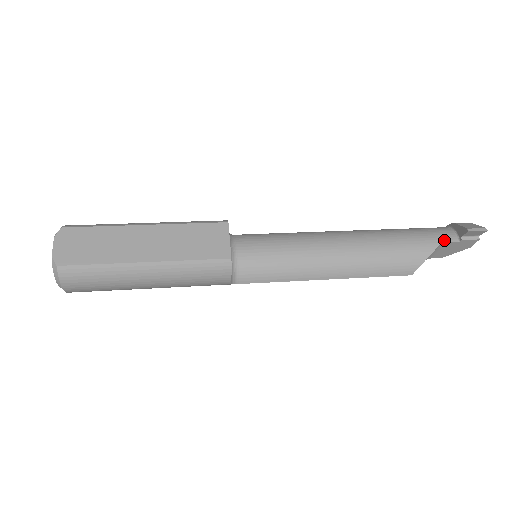
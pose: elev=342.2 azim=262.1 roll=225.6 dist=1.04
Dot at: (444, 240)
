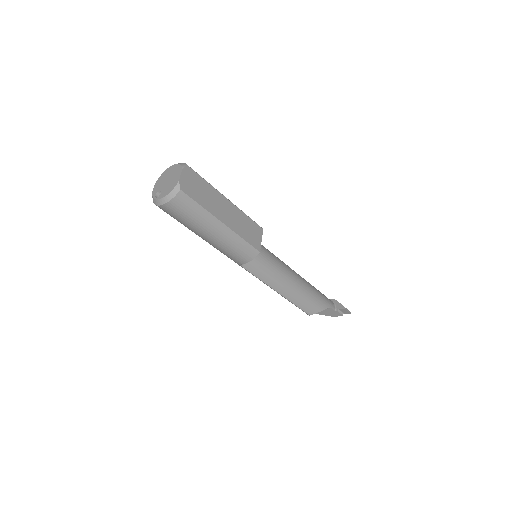
Dot at: (331, 306)
